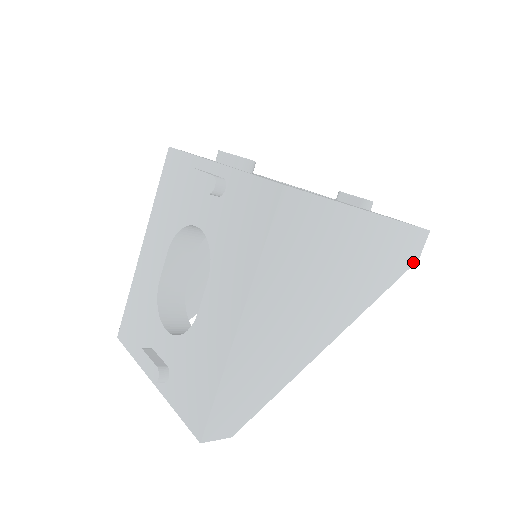
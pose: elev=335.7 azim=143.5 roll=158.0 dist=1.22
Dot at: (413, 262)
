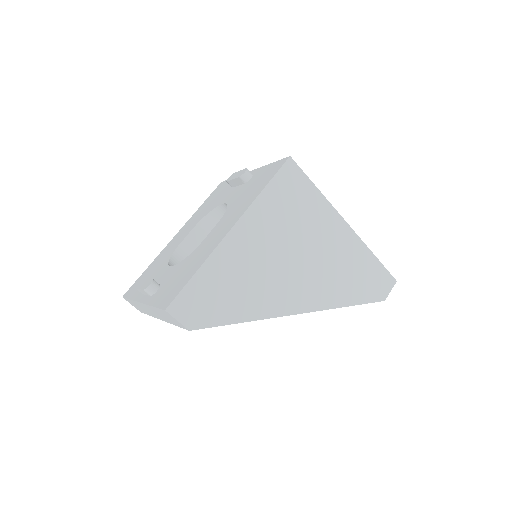
Dot at: (379, 299)
